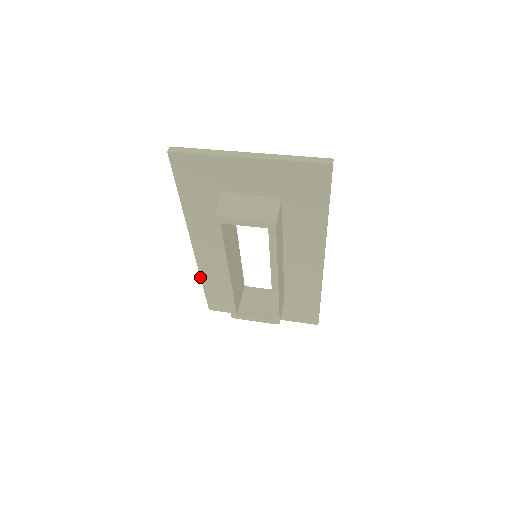
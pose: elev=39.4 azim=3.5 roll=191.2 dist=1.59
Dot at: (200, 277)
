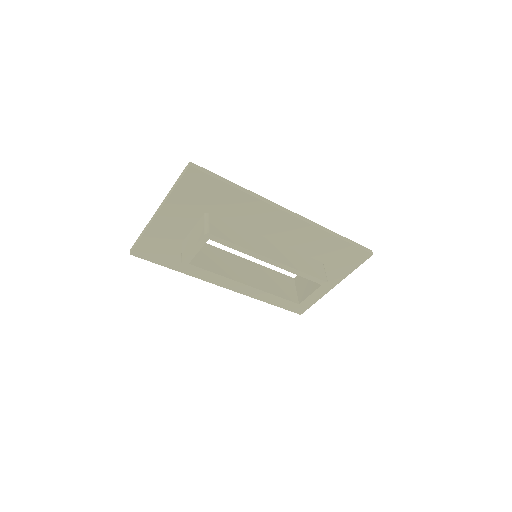
Dot at: occluded
